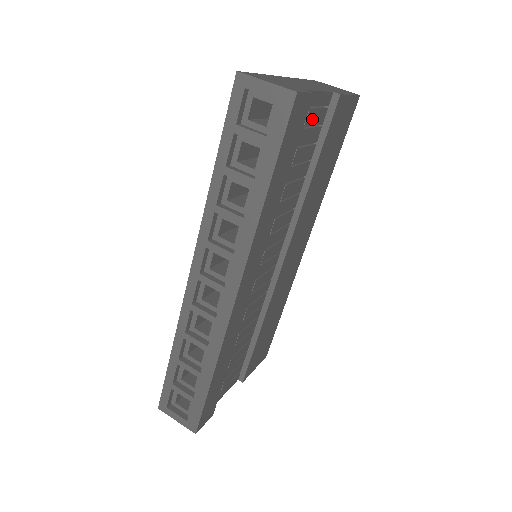
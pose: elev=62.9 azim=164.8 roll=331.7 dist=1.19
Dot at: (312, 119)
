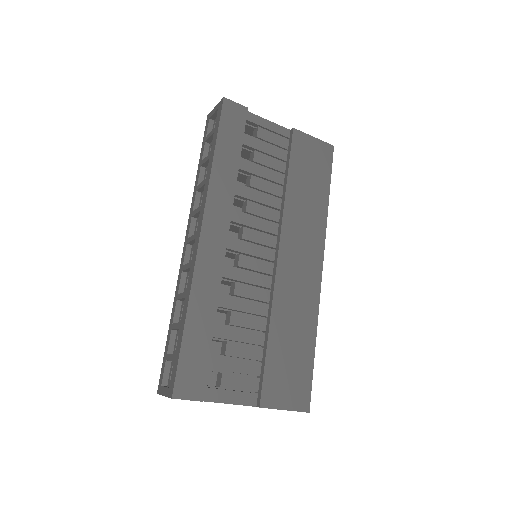
Dot at: (267, 137)
